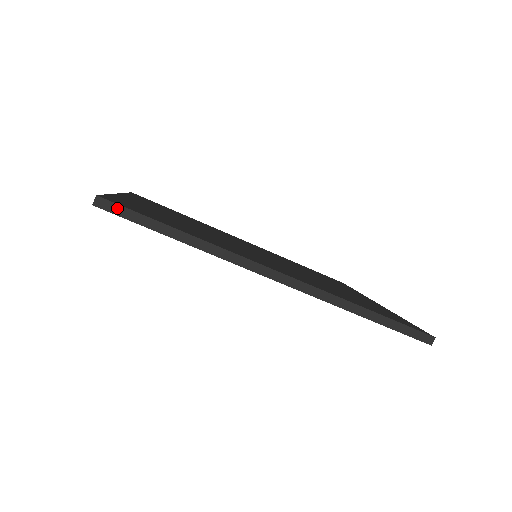
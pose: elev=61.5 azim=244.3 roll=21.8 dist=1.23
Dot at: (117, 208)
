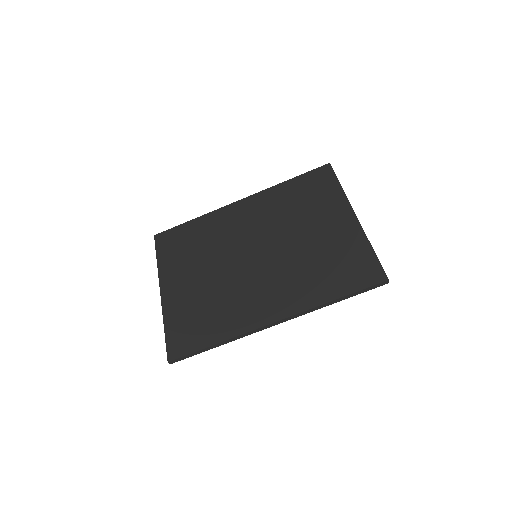
Dot at: (180, 359)
